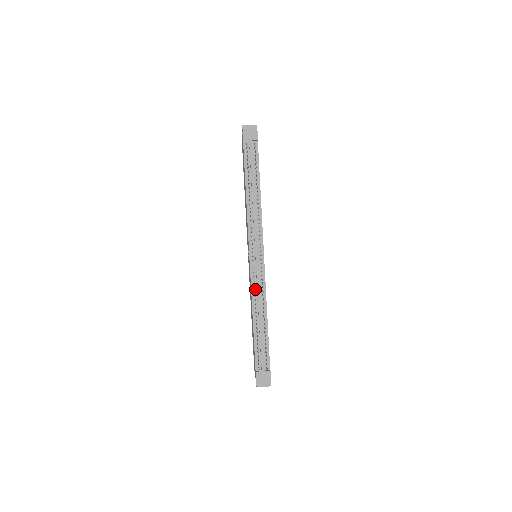
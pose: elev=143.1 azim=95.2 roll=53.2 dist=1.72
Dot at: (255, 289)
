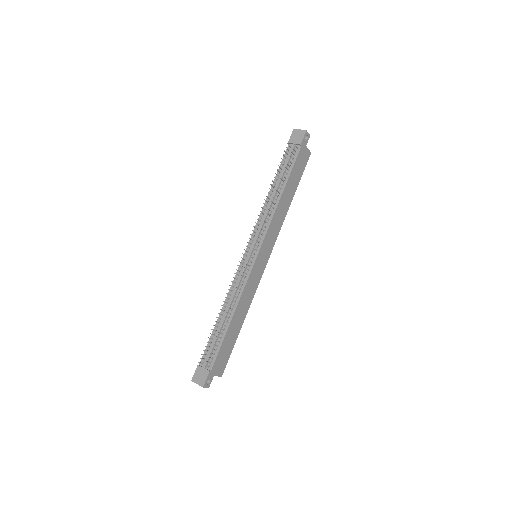
Dot at: (235, 284)
